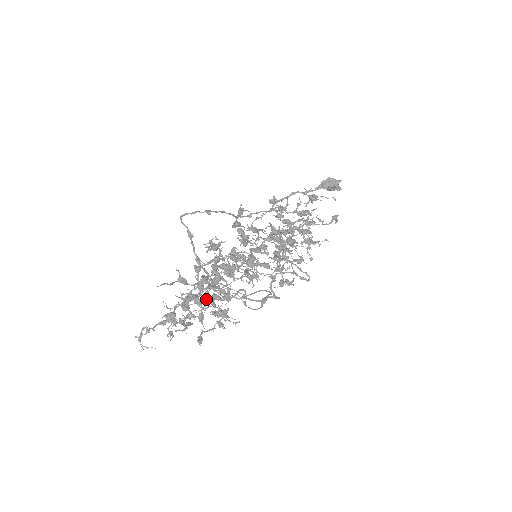
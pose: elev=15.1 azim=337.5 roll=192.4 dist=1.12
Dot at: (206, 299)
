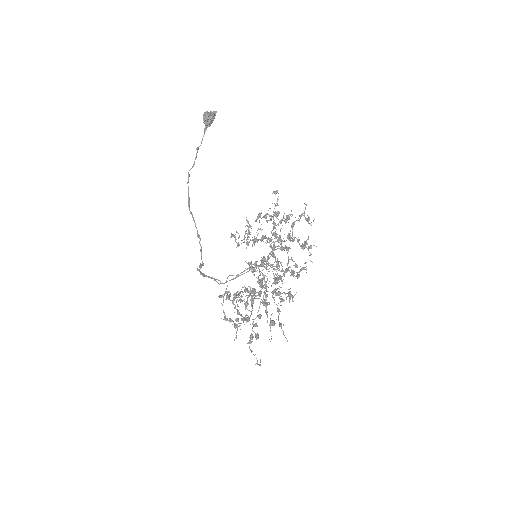
Dot at: occluded
